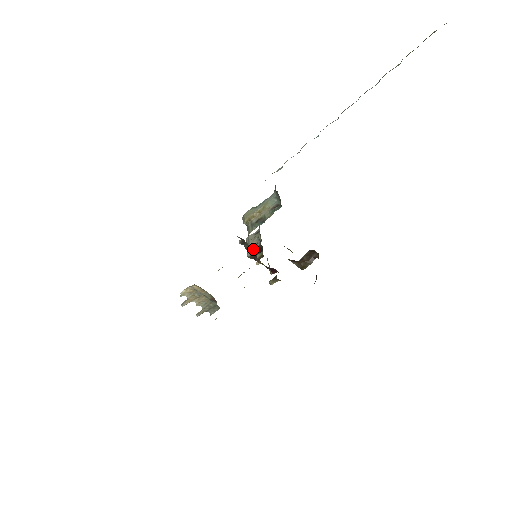
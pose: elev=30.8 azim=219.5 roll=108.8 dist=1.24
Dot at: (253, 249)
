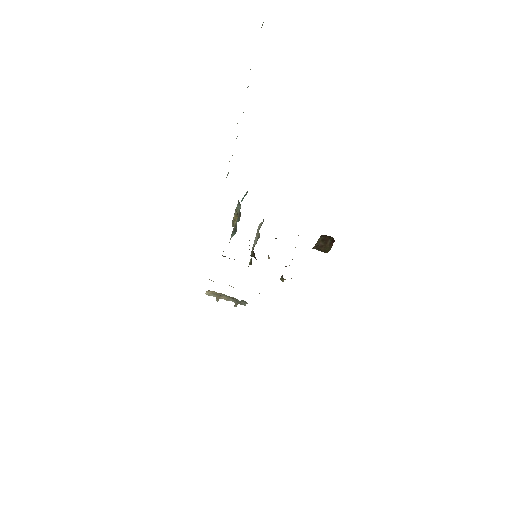
Dot at: (253, 248)
